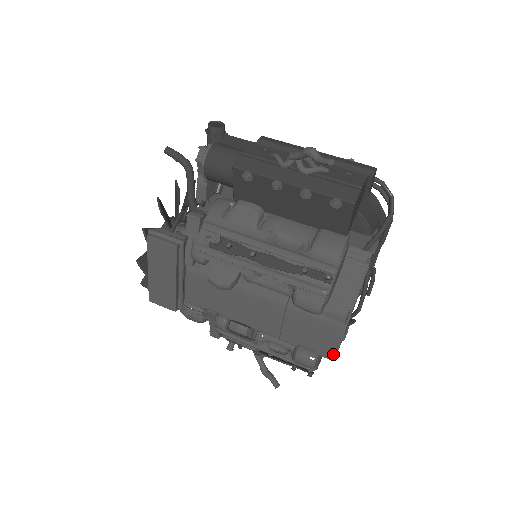
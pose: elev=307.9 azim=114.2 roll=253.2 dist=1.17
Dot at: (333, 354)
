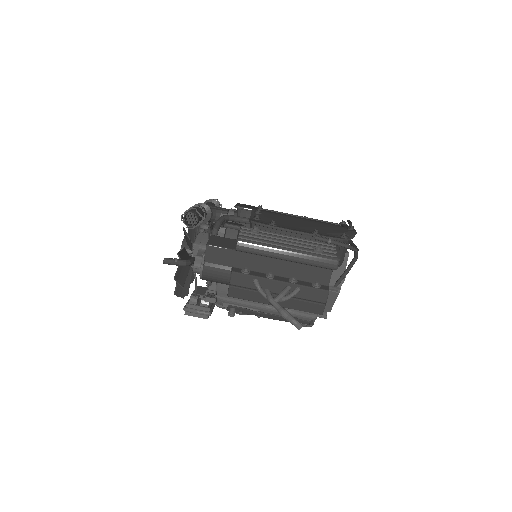
Dot at: occluded
